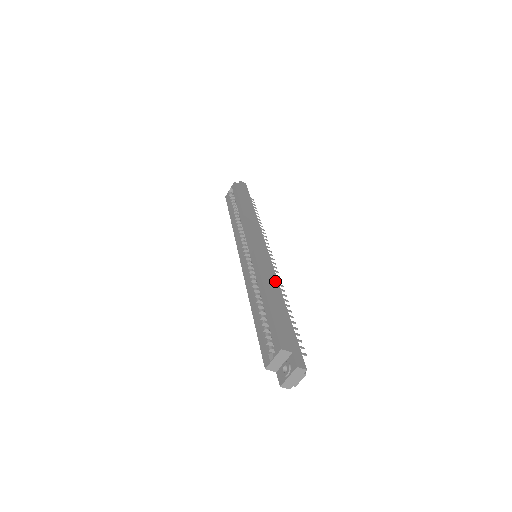
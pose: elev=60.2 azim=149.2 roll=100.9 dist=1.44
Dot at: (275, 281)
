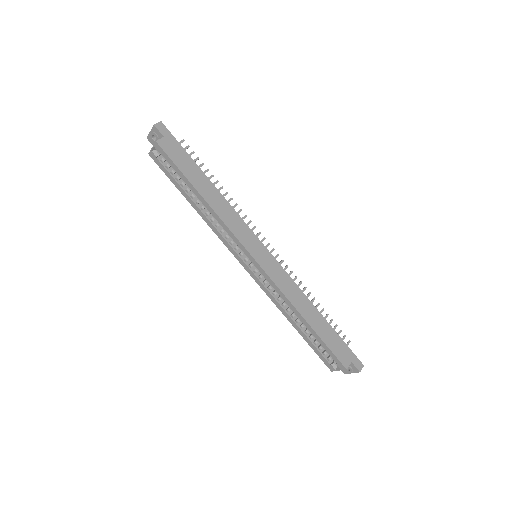
Dot at: (298, 291)
